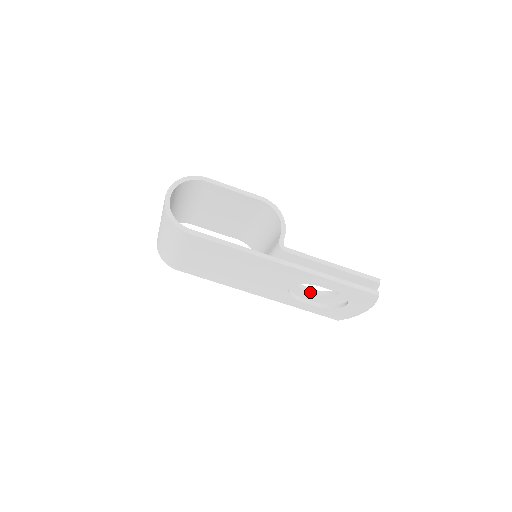
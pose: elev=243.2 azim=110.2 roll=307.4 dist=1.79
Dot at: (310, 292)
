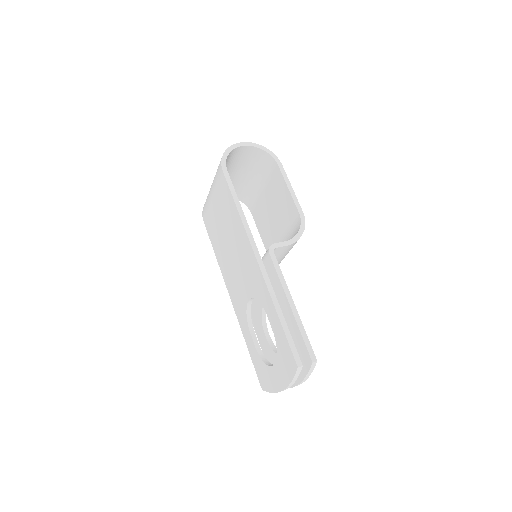
Dot at: (265, 335)
